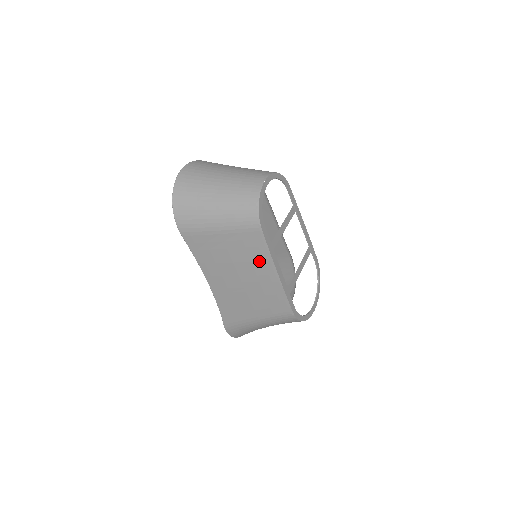
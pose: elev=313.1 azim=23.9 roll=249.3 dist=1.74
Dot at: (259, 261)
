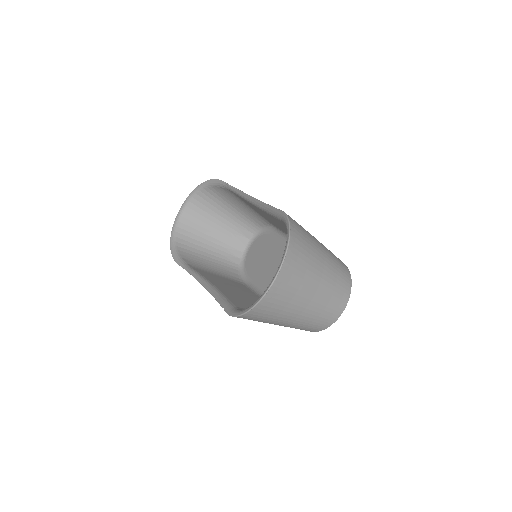
Dot at: occluded
